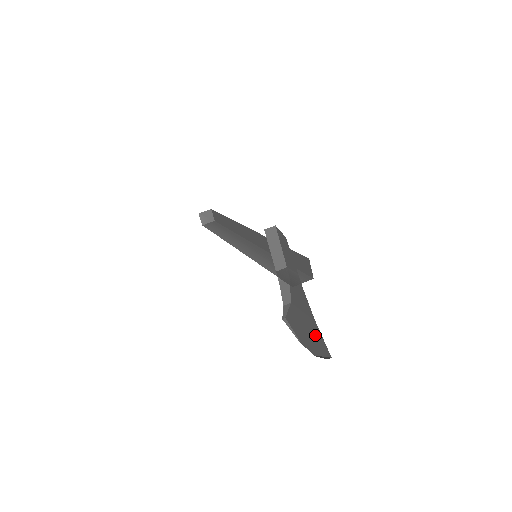
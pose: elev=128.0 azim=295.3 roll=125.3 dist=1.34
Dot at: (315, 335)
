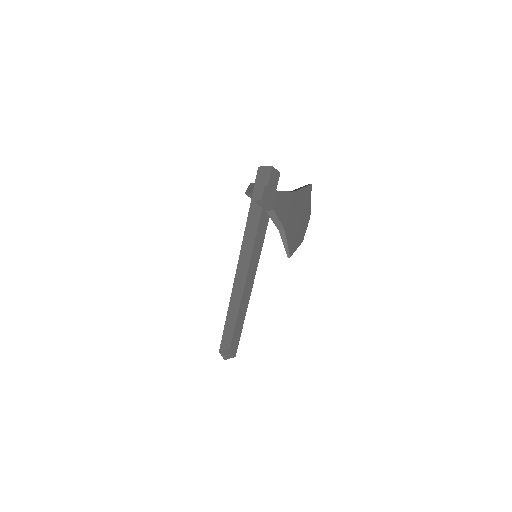
Dot at: (300, 201)
